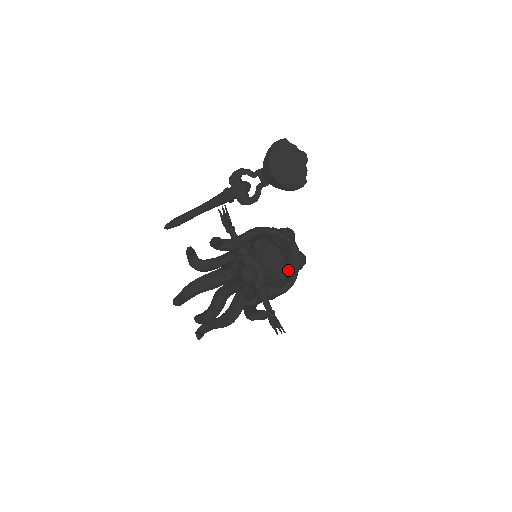
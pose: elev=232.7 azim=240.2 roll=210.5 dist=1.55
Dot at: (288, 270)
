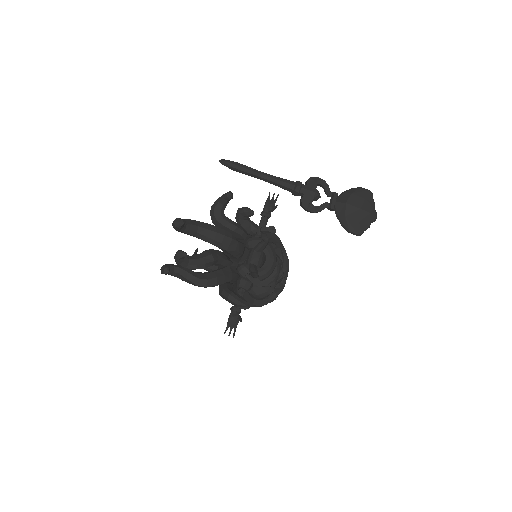
Dot at: occluded
